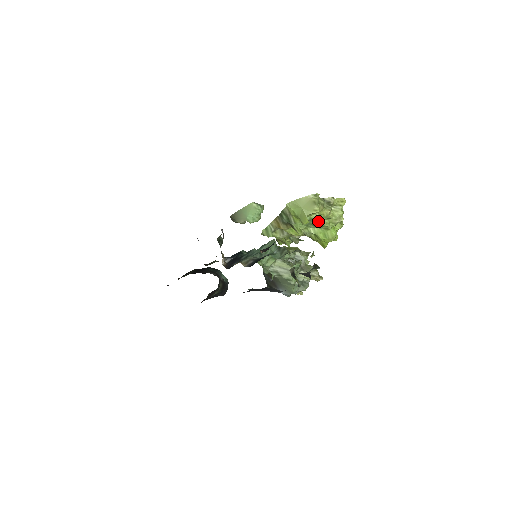
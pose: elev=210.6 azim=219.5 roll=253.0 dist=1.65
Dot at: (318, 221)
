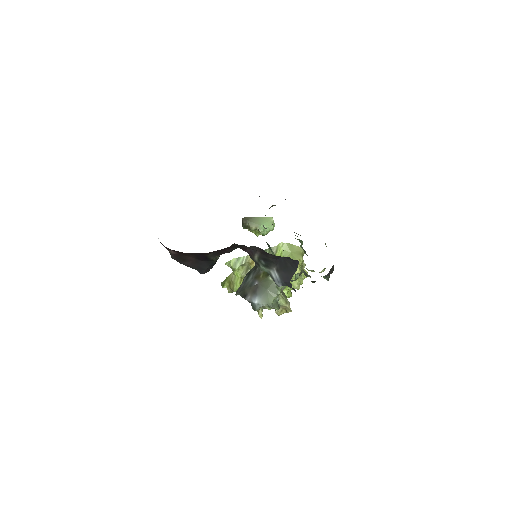
Dot at: occluded
